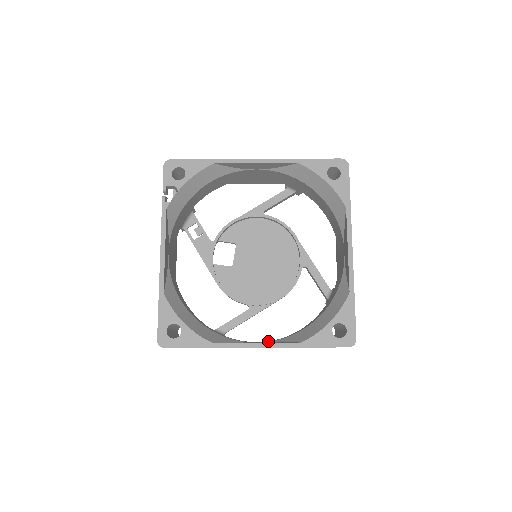
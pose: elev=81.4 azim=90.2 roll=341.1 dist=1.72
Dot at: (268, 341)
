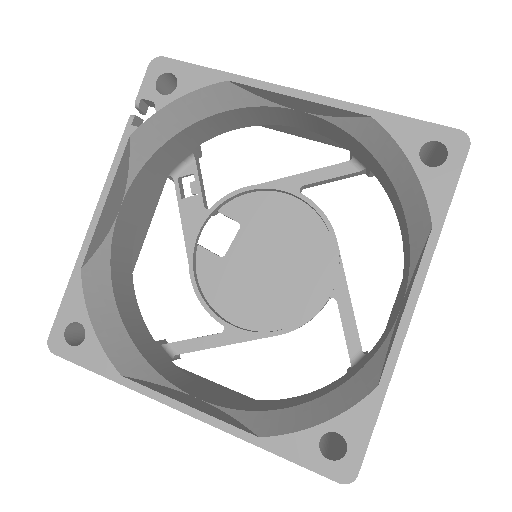
Dot at: (220, 402)
